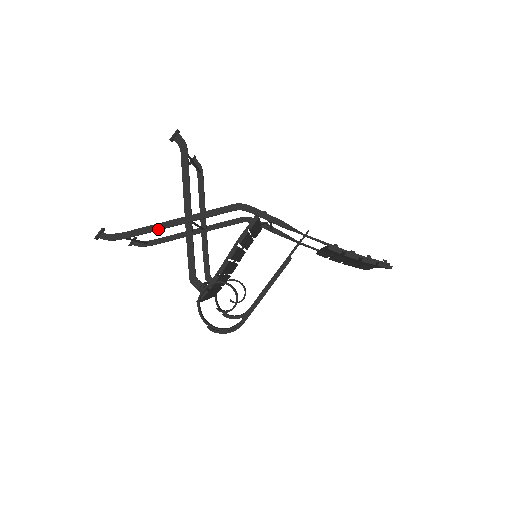
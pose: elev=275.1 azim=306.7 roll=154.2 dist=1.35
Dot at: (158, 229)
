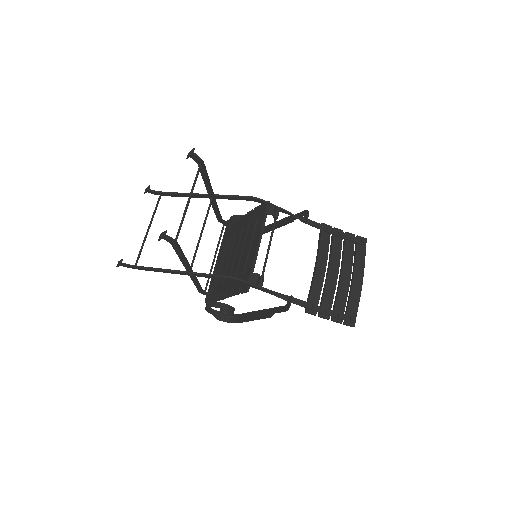
Dot at: occluded
